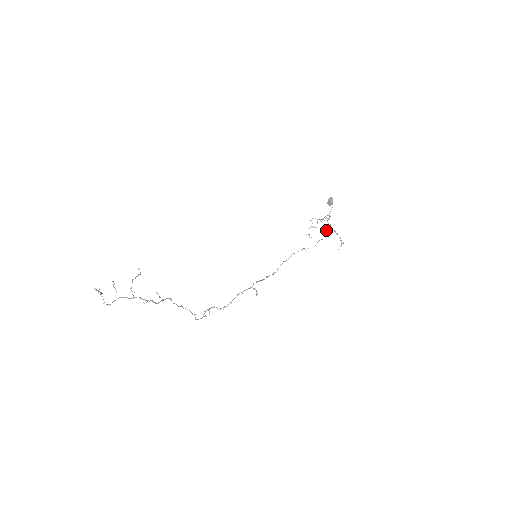
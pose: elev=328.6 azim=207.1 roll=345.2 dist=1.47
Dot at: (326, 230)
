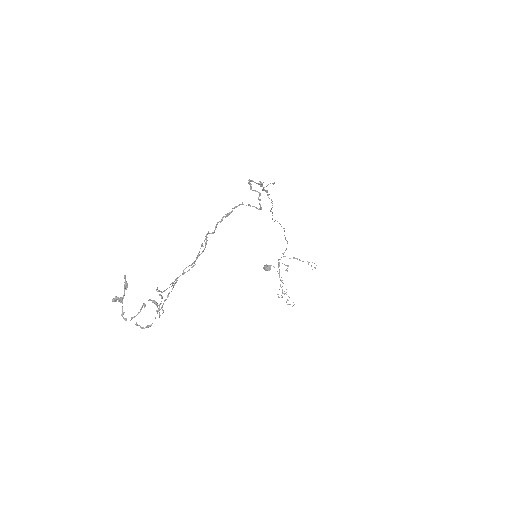
Dot at: occluded
